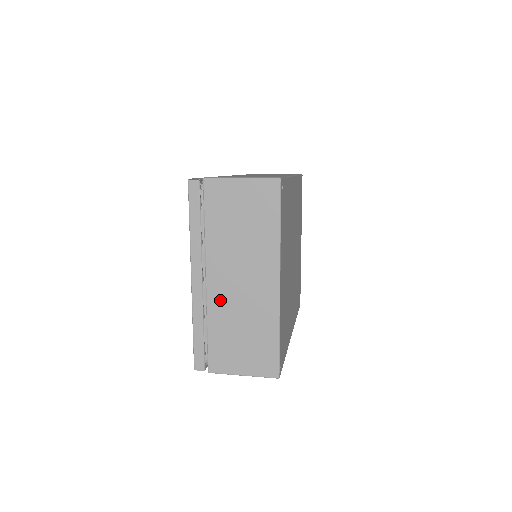
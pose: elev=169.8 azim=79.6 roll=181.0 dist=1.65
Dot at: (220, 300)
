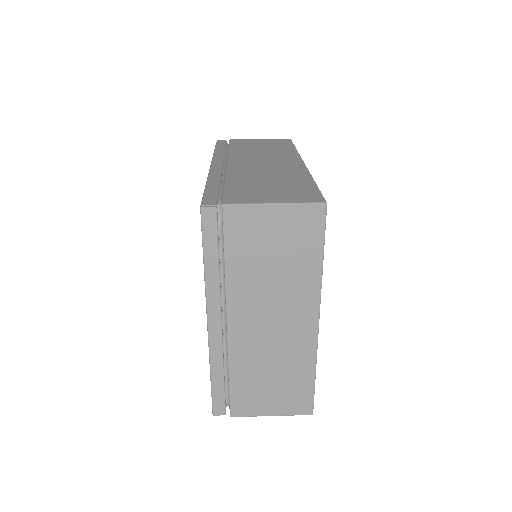
Dot at: (245, 344)
